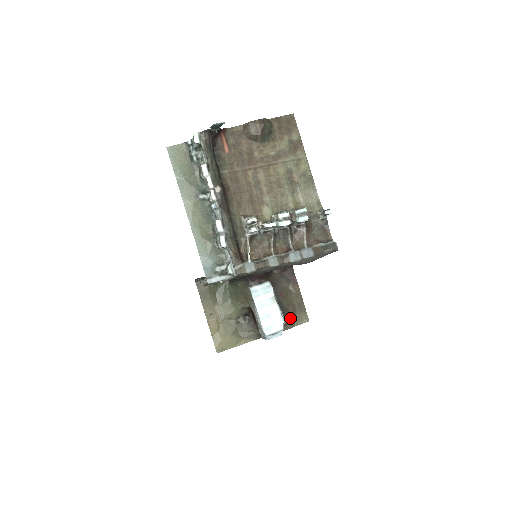
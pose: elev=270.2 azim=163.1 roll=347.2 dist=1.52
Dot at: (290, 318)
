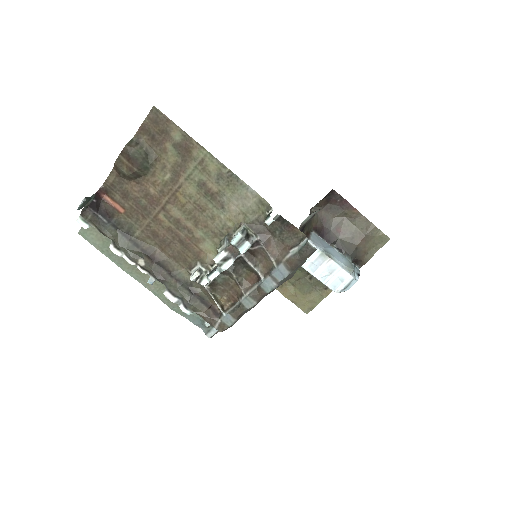
Dot at: (363, 250)
